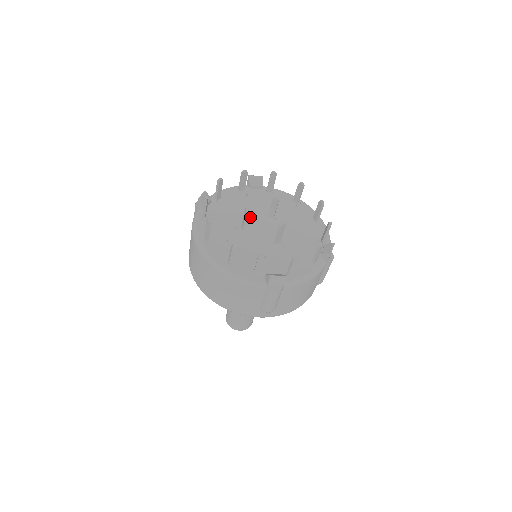
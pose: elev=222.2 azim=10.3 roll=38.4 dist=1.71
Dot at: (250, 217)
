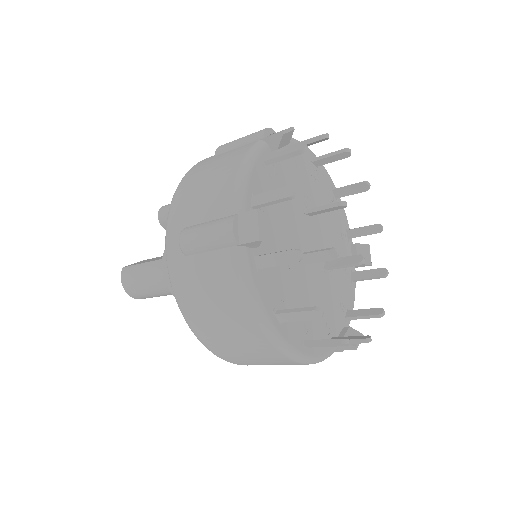
Dot at: (294, 228)
